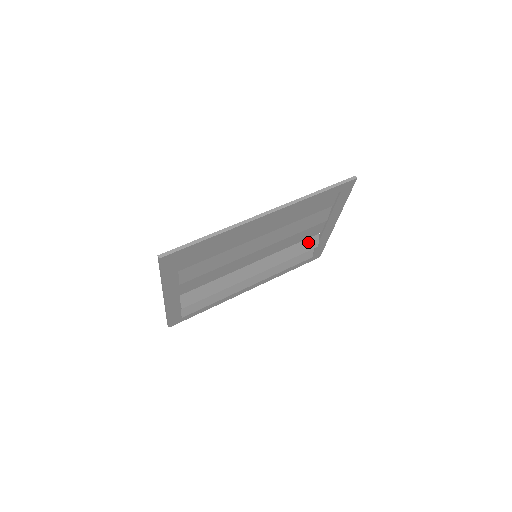
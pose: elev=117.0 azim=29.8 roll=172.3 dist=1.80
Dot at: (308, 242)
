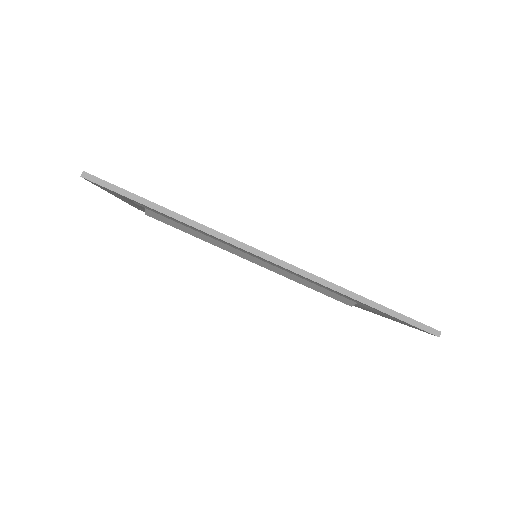
Dot at: occluded
